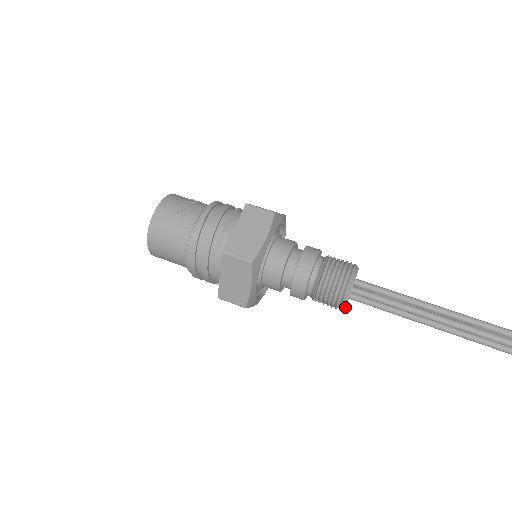
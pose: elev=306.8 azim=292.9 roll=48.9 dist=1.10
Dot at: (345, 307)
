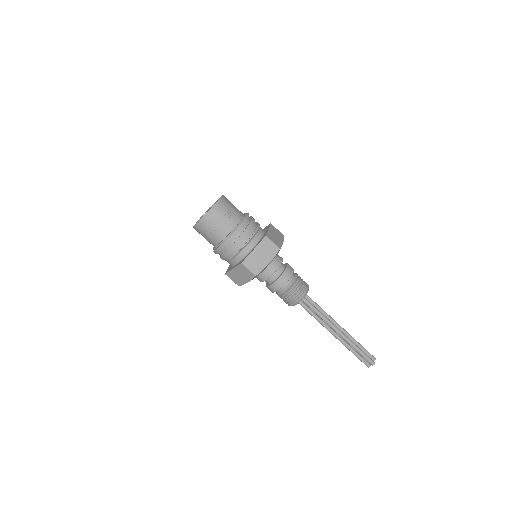
Dot at: occluded
